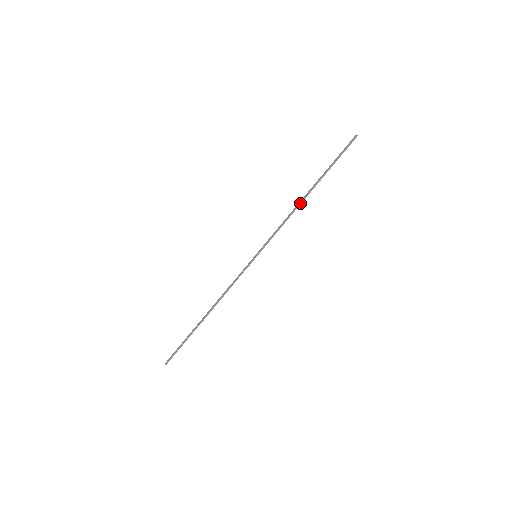
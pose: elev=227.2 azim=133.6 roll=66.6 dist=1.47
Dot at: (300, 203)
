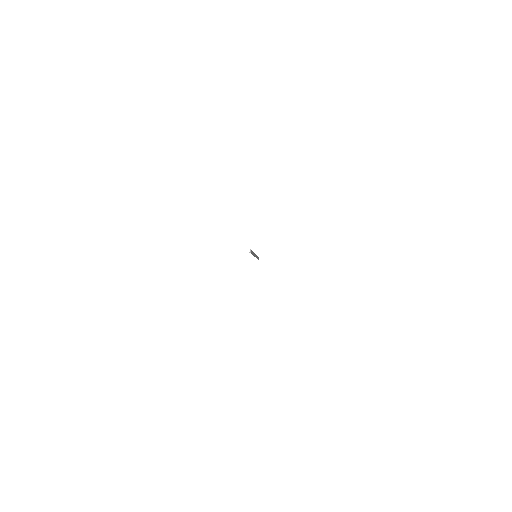
Dot at: occluded
